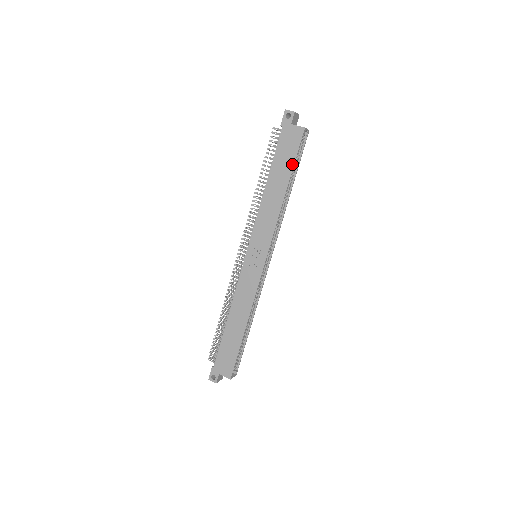
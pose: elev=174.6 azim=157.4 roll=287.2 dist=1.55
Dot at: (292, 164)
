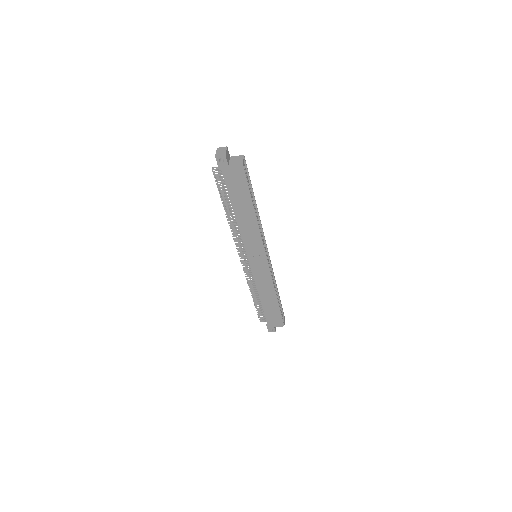
Dot at: (248, 193)
